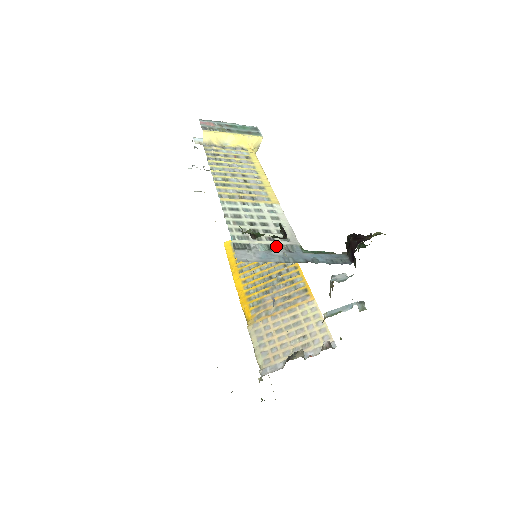
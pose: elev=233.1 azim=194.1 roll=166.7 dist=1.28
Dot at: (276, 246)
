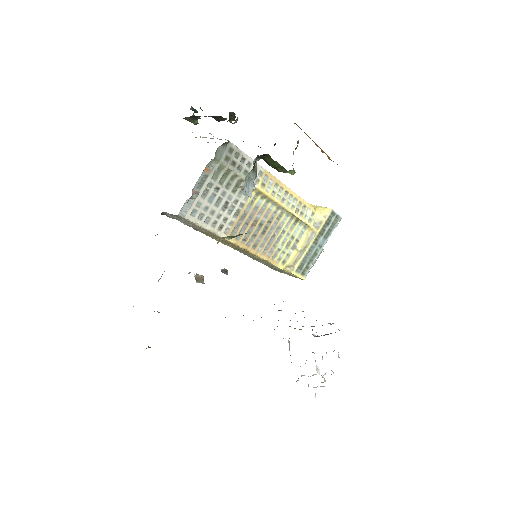
Dot at: occluded
